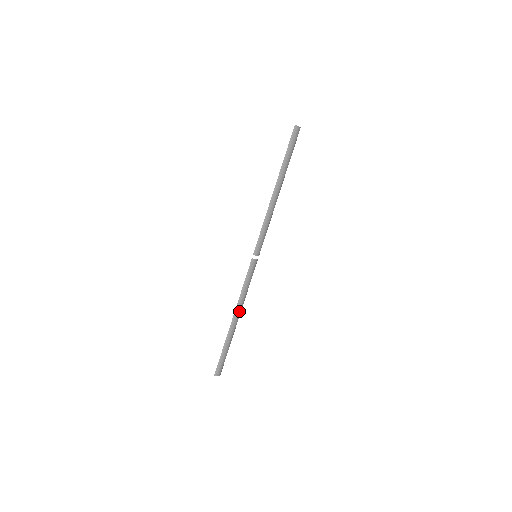
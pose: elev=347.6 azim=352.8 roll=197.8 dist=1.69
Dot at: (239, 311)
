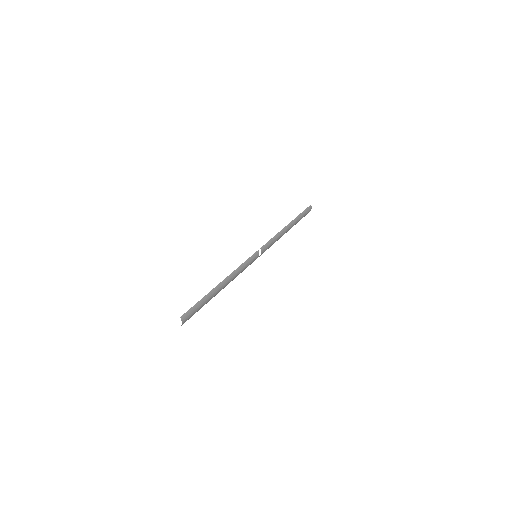
Dot at: (229, 280)
